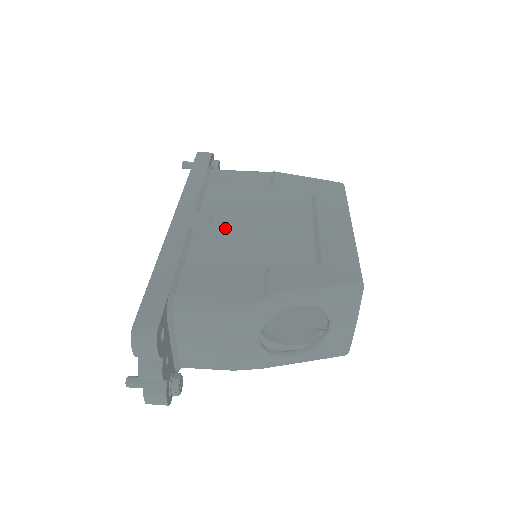
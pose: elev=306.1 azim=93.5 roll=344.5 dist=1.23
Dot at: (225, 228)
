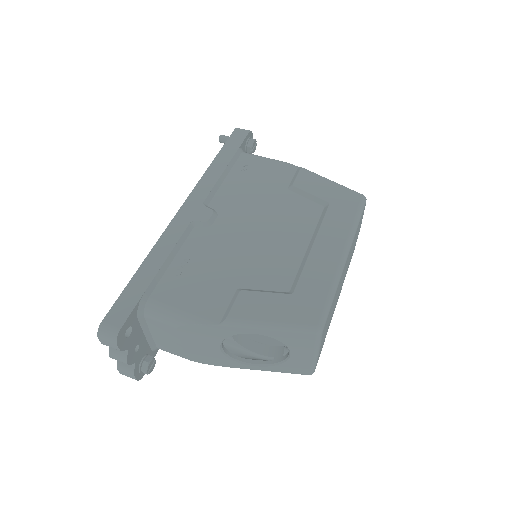
Dot at: (223, 230)
